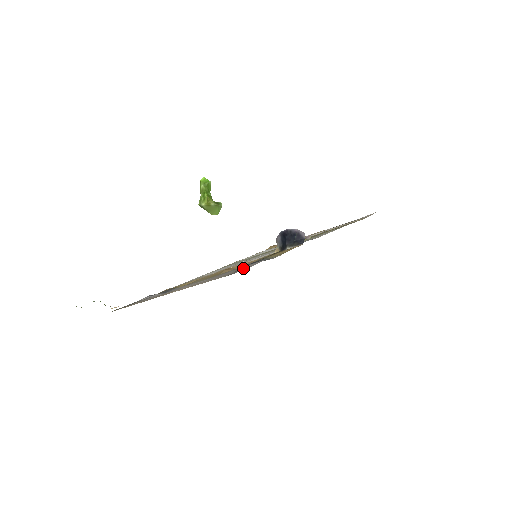
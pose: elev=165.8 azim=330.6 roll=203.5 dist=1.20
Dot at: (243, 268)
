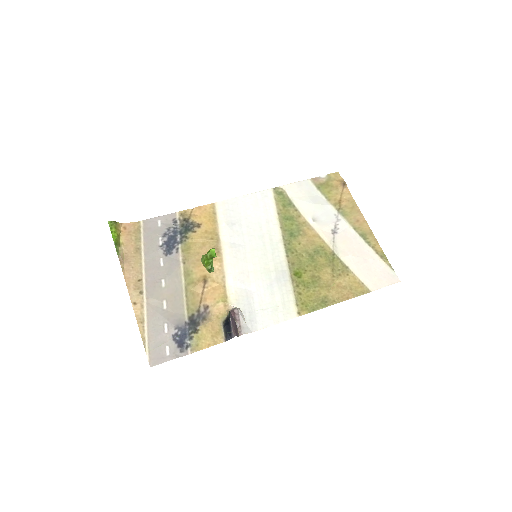
Dot at: (161, 351)
